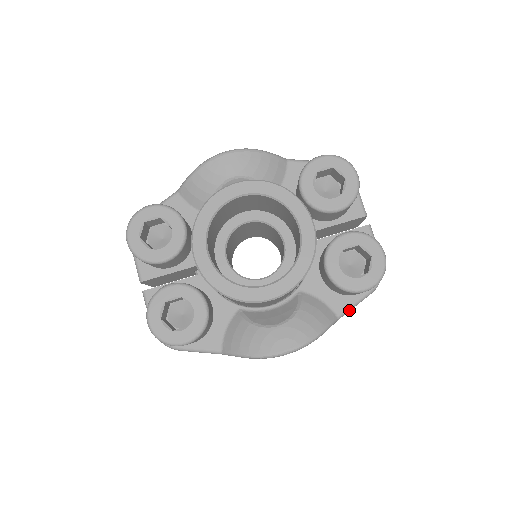
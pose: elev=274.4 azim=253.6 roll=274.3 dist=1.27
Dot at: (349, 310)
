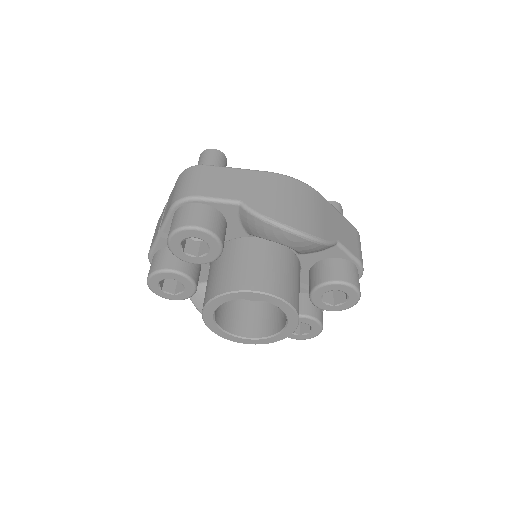
Dot at: occluded
